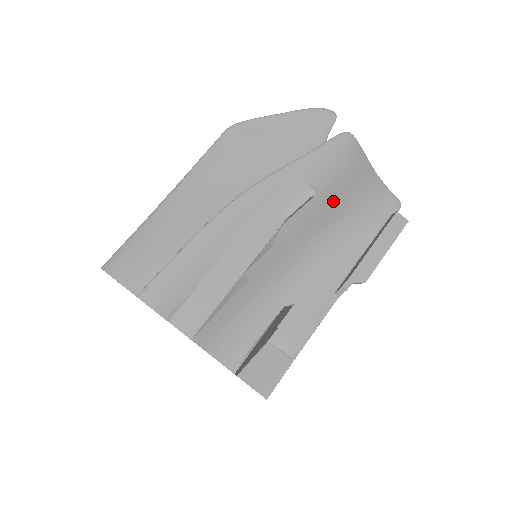
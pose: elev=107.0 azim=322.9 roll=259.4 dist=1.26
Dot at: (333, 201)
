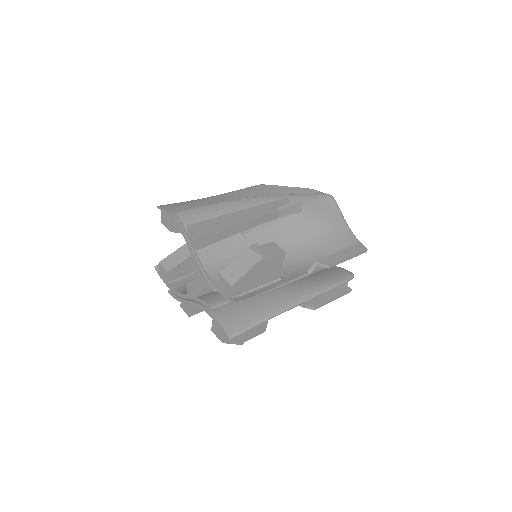
Dot at: (314, 223)
